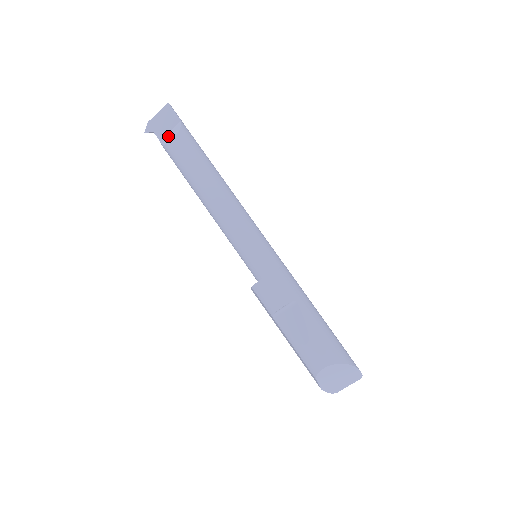
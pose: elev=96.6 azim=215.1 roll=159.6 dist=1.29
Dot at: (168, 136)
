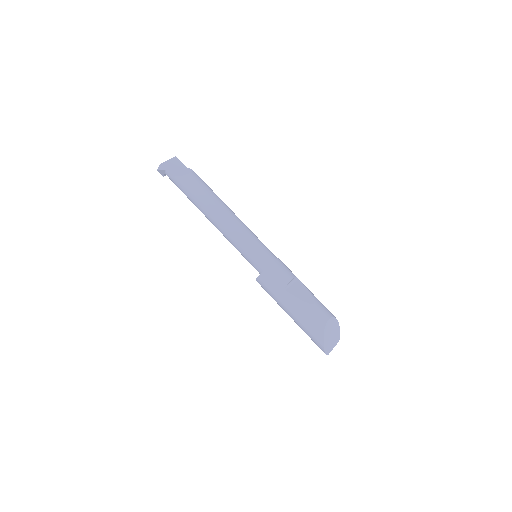
Dot at: (181, 173)
